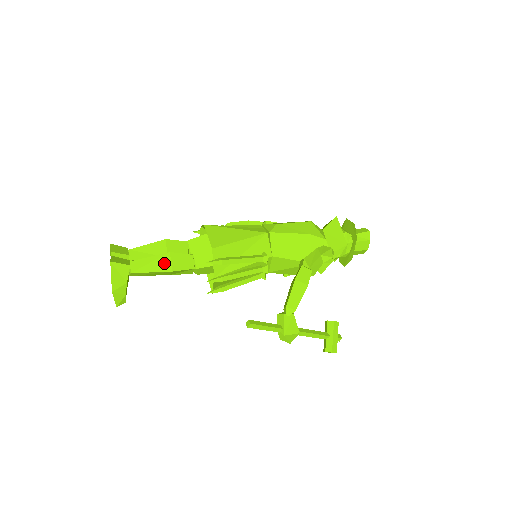
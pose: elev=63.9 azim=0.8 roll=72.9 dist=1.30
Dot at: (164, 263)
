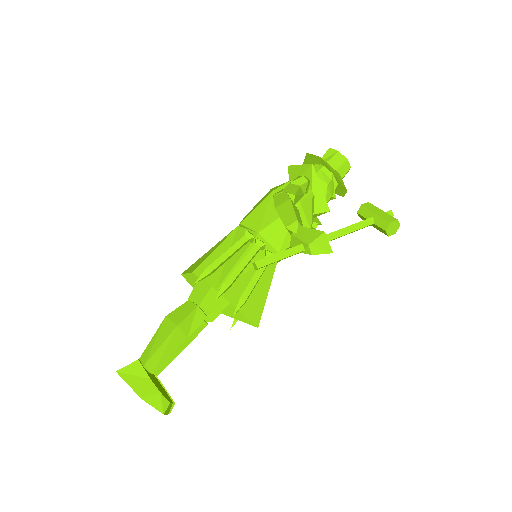
Dot at: (166, 328)
